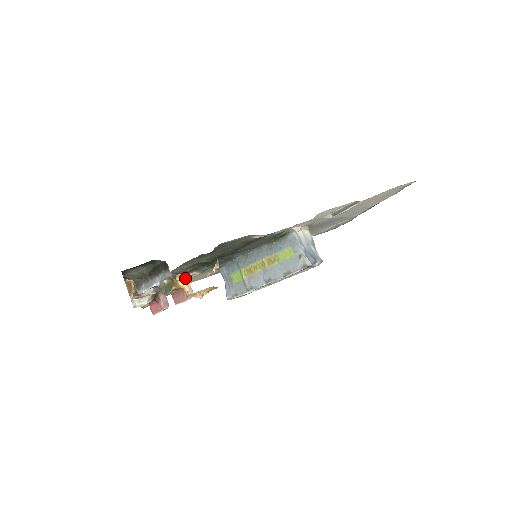
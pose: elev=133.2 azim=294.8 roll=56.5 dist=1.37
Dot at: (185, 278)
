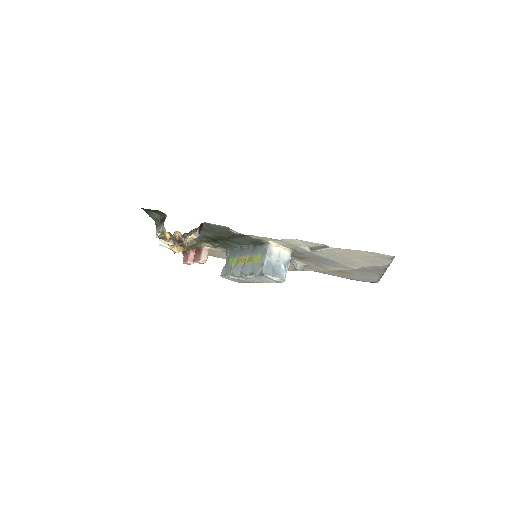
Dot at: (182, 237)
